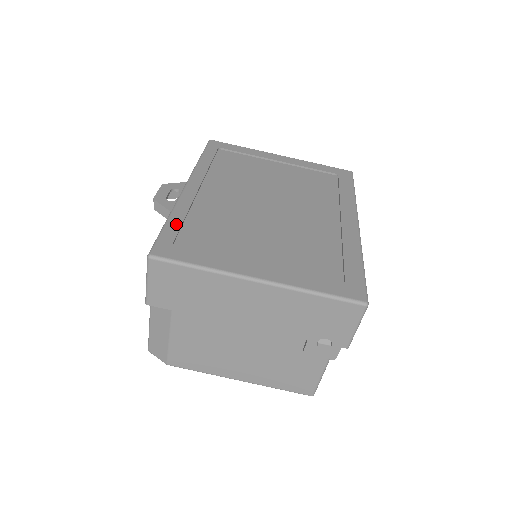
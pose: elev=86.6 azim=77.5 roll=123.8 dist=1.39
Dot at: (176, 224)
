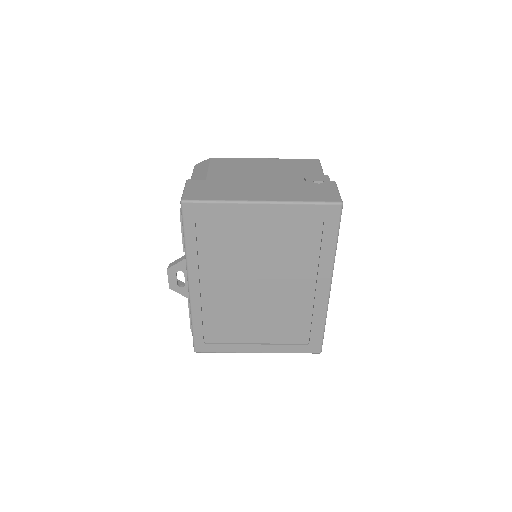
Dot at: (199, 328)
